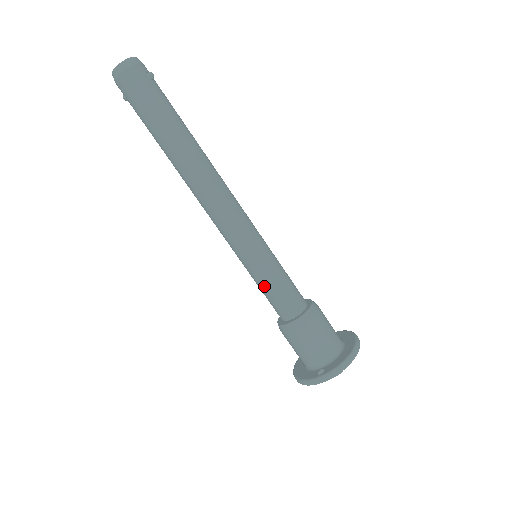
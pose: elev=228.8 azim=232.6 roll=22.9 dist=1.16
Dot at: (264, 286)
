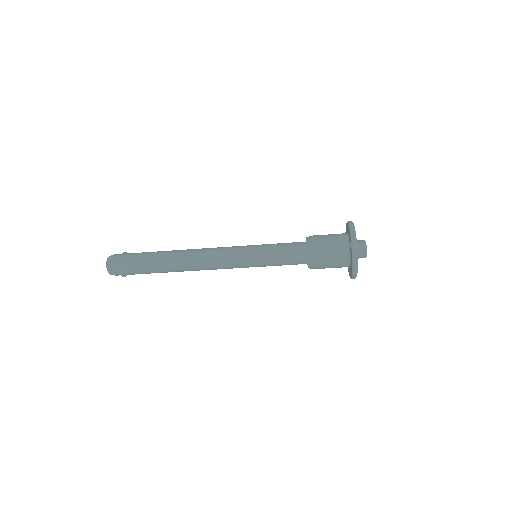
Dot at: (275, 256)
